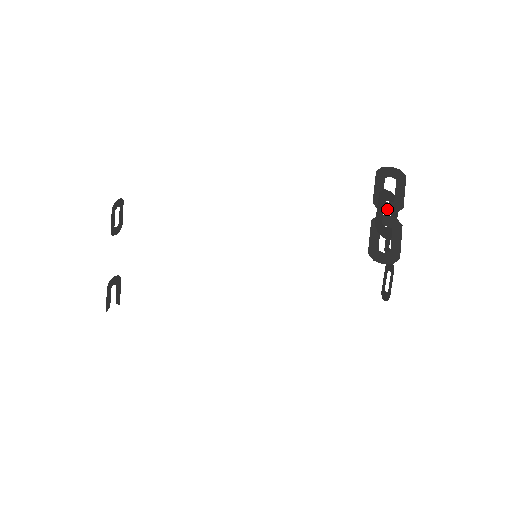
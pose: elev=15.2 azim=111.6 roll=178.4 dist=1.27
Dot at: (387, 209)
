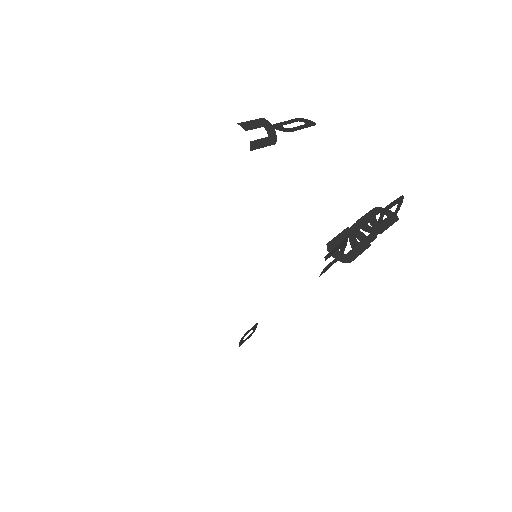
Dot at: occluded
